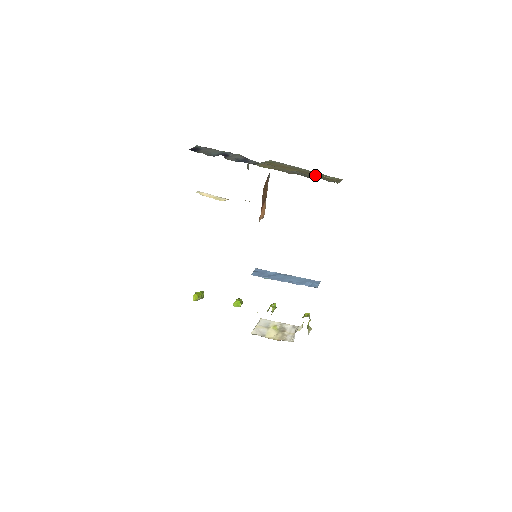
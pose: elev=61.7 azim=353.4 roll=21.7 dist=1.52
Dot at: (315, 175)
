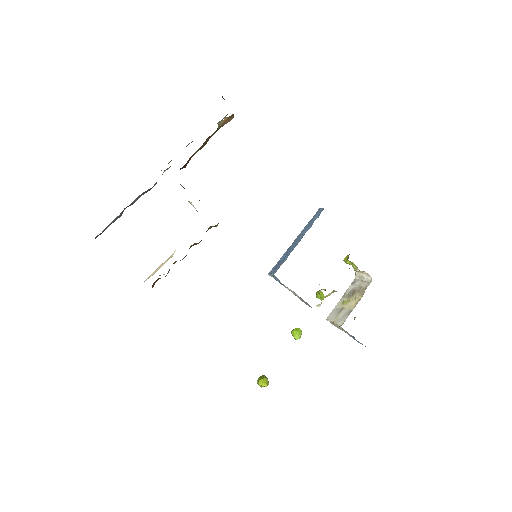
Dot at: occluded
